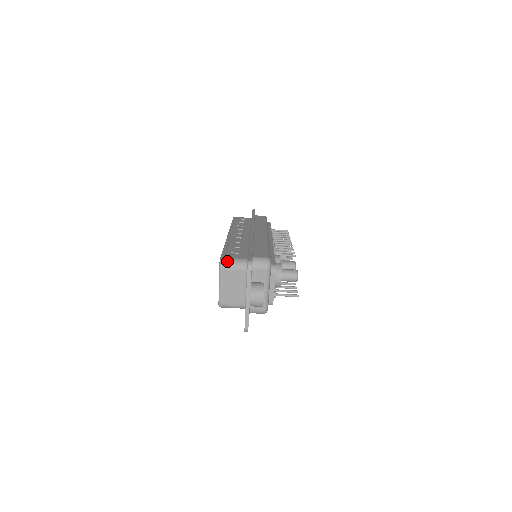
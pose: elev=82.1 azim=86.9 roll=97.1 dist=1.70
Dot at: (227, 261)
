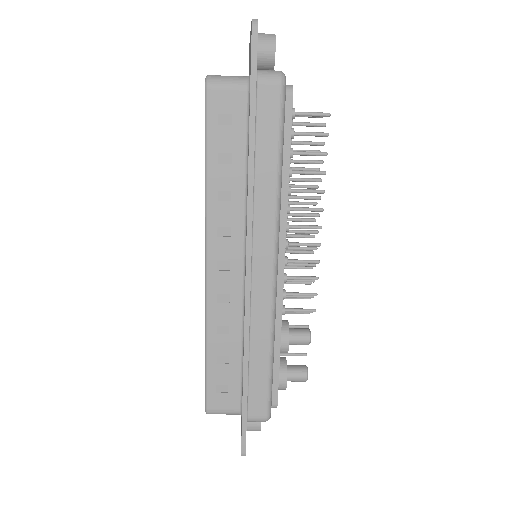
Dot at: occluded
